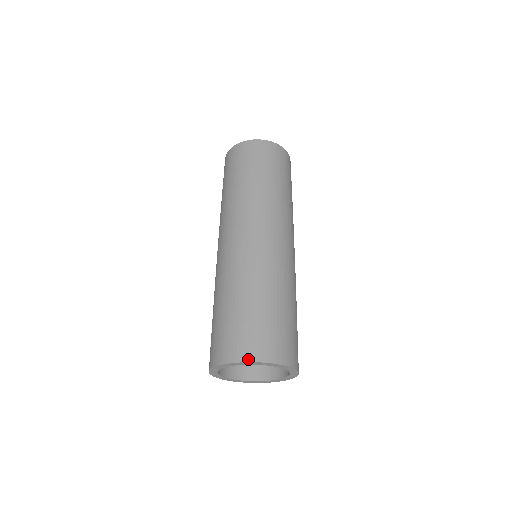
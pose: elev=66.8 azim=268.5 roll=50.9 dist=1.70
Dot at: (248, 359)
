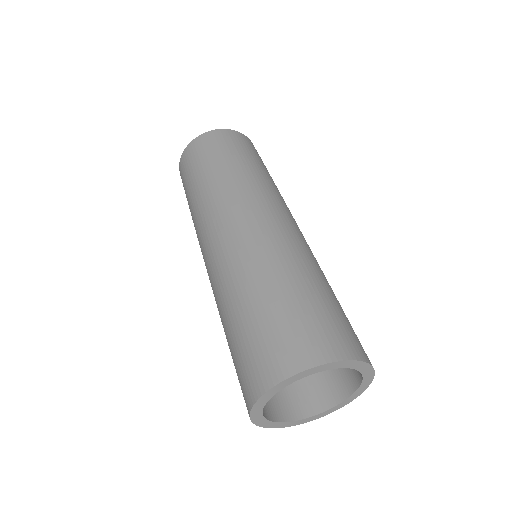
Dot at: (260, 392)
